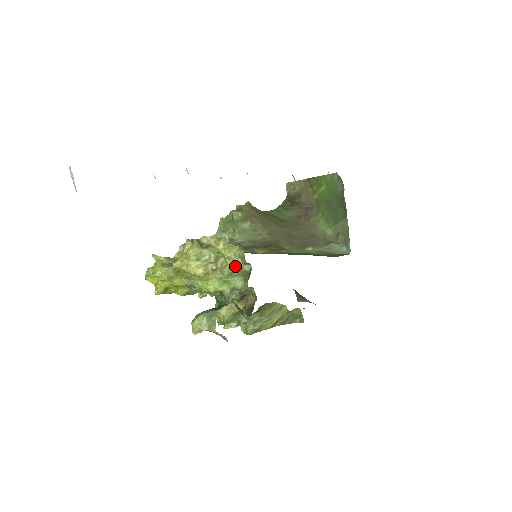
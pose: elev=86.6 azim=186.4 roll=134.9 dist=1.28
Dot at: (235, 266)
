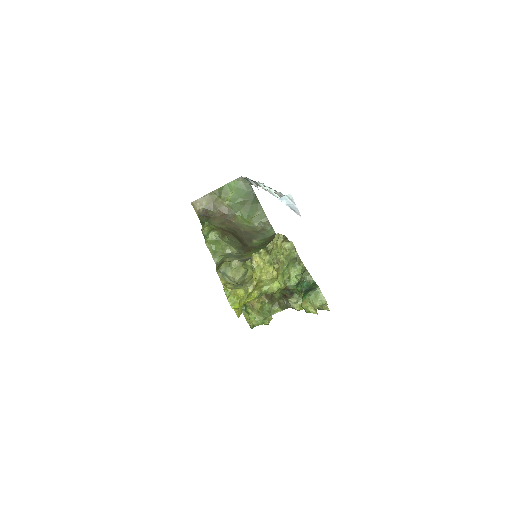
Dot at: (287, 258)
